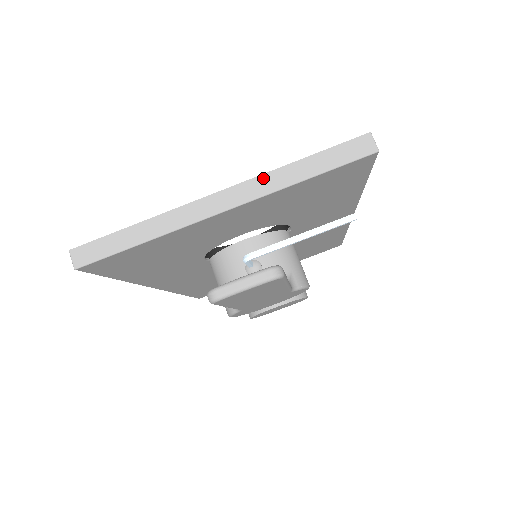
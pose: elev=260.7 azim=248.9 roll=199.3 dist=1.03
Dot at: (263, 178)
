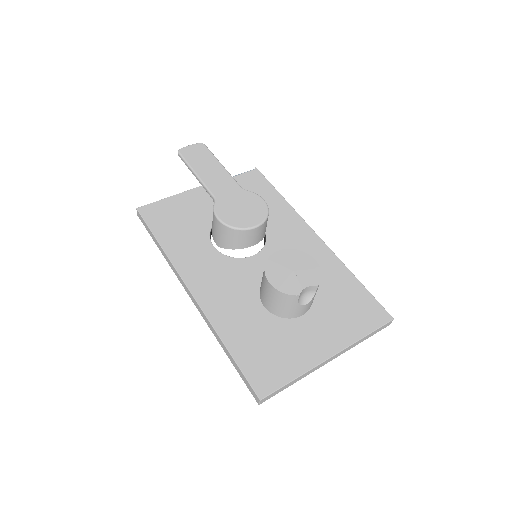
Dot at: occluded
